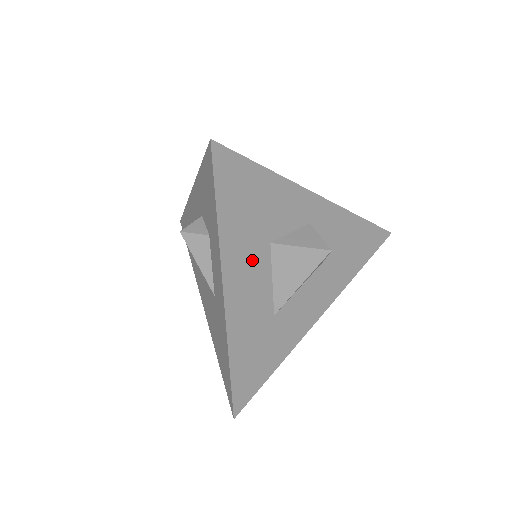
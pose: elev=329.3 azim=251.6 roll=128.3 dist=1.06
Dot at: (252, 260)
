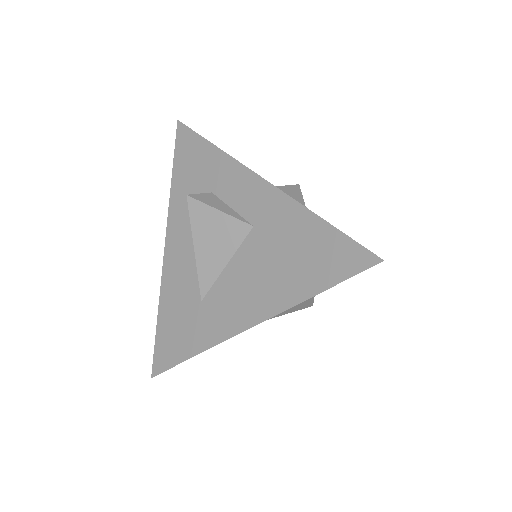
Dot at: occluded
